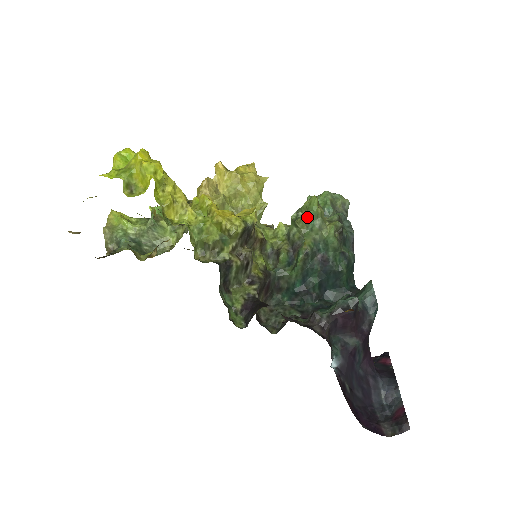
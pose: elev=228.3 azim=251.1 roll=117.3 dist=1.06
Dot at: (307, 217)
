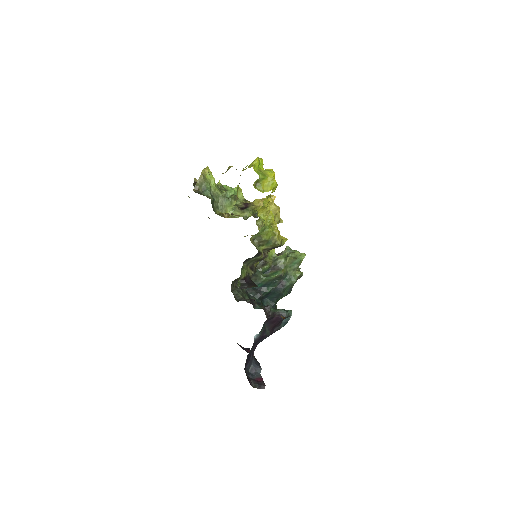
Dot at: (296, 260)
